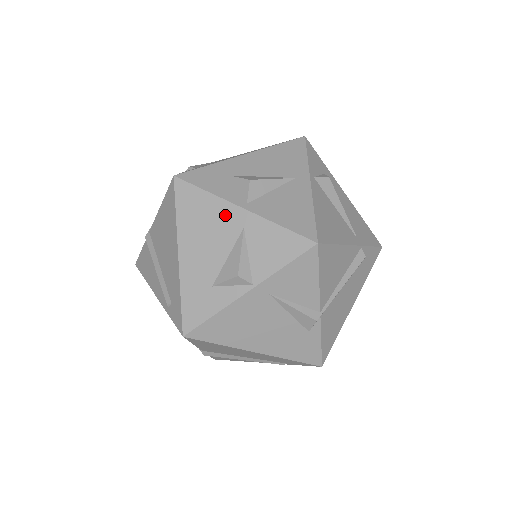
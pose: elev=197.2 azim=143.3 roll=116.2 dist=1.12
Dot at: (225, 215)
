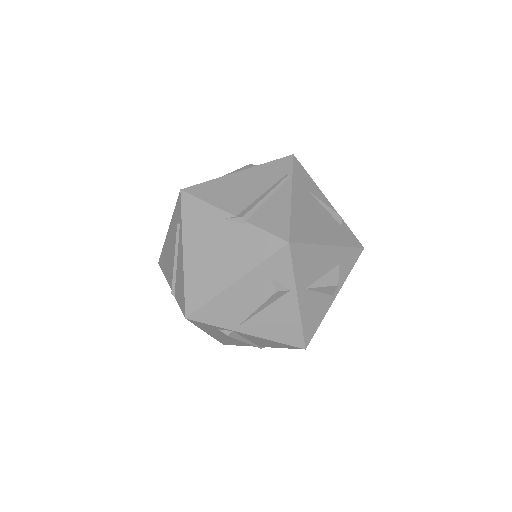
Dot at: occluded
